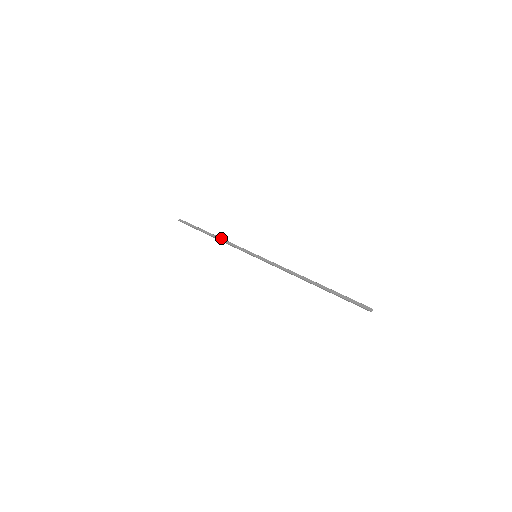
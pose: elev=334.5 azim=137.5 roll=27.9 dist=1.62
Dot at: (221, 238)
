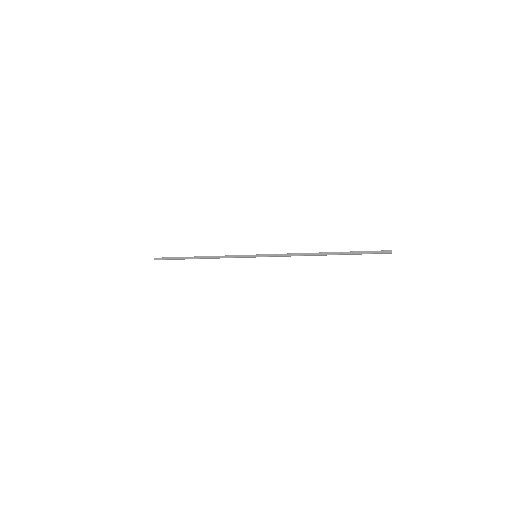
Dot at: (210, 256)
